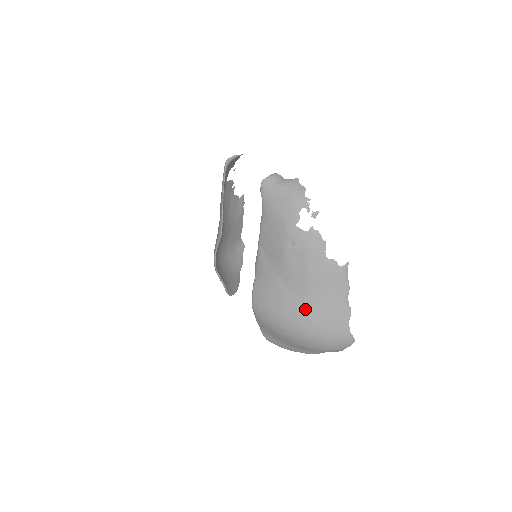
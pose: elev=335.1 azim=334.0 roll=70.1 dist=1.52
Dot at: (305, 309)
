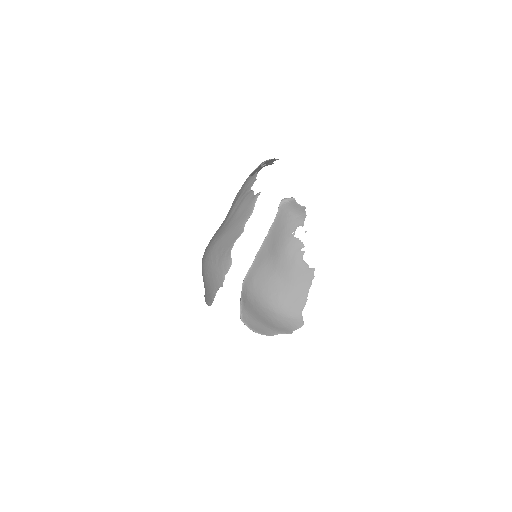
Dot at: (218, 233)
